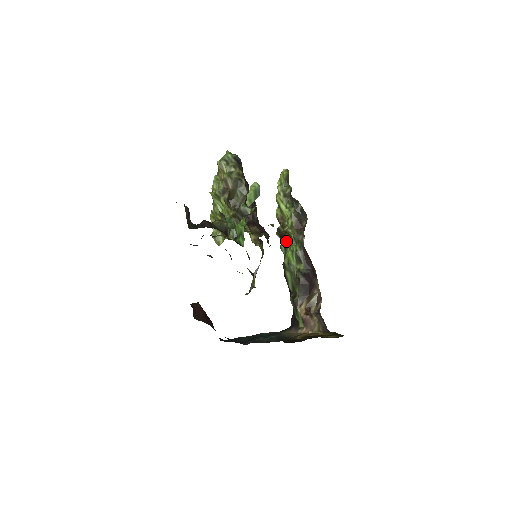
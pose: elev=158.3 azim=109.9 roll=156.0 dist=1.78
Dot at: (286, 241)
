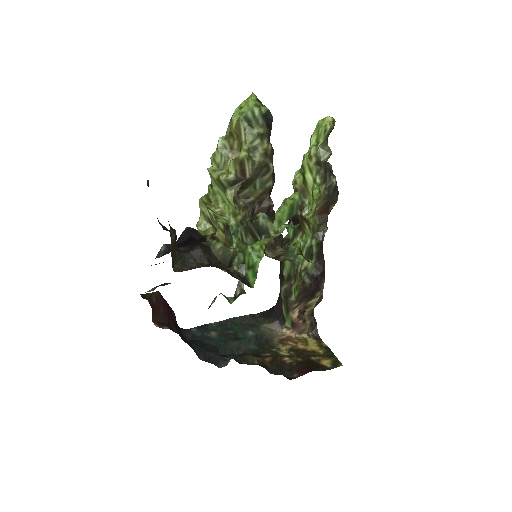
Dot at: (299, 227)
